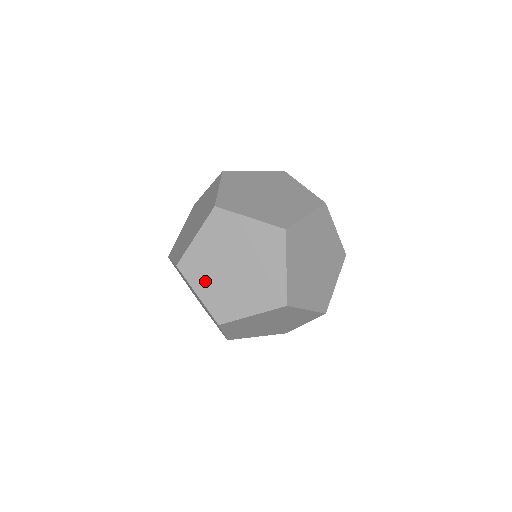
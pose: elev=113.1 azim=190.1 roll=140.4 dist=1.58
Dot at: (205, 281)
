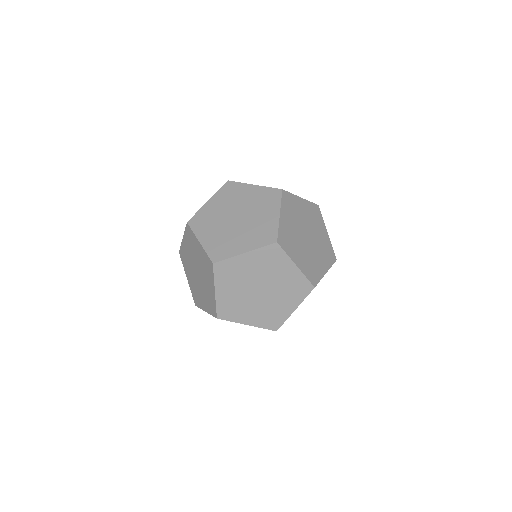
Dot at: (188, 272)
